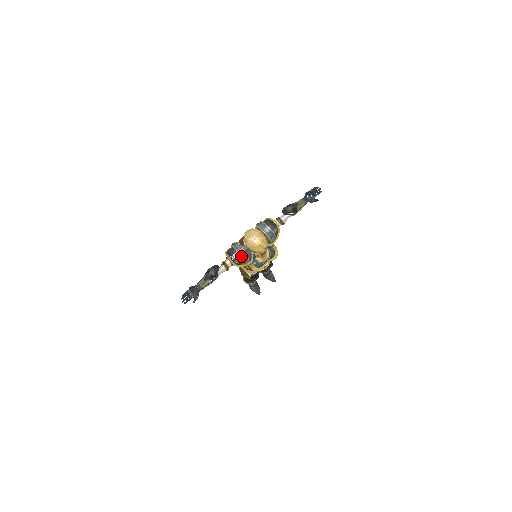
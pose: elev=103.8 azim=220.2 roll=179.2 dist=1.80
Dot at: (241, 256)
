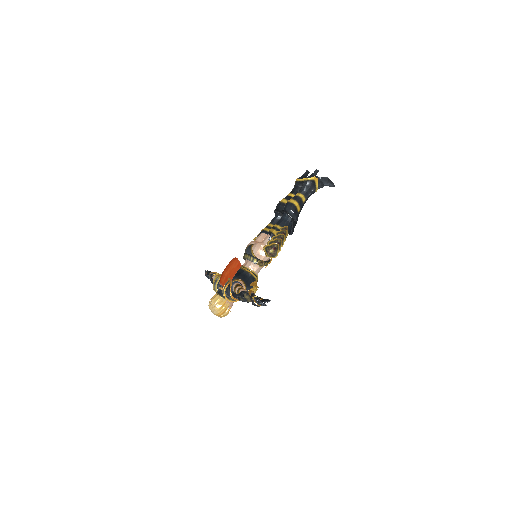
Dot at: occluded
